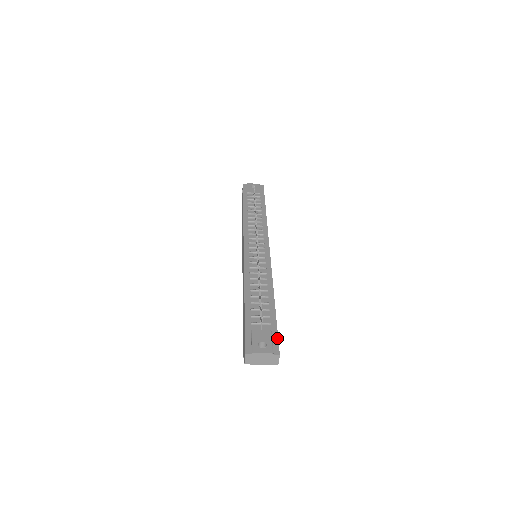
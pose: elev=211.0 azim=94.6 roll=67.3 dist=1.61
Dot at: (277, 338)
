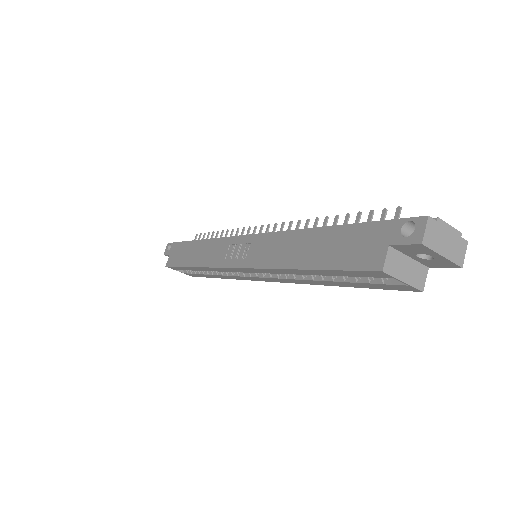
Dot at: occluded
